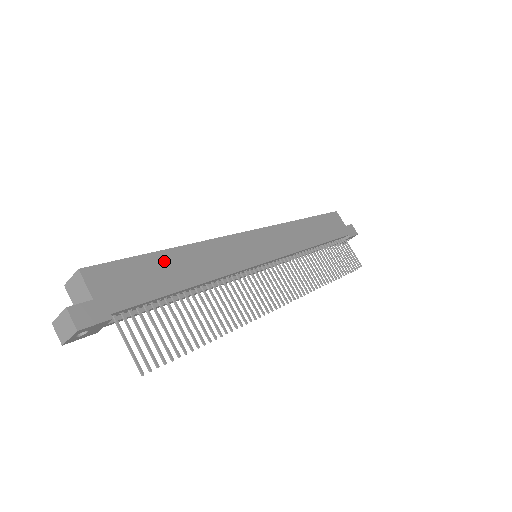
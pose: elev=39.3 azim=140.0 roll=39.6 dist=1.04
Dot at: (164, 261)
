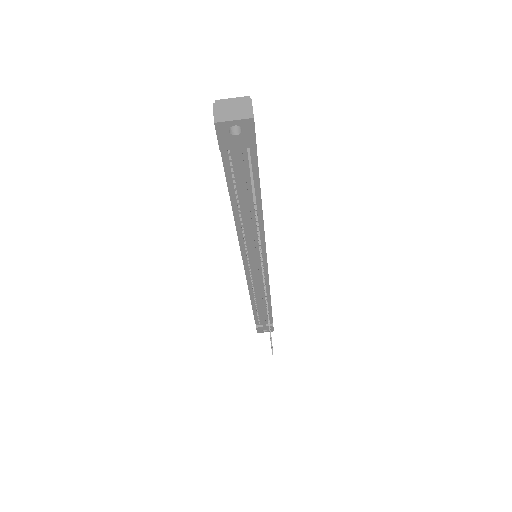
Dot at: occluded
